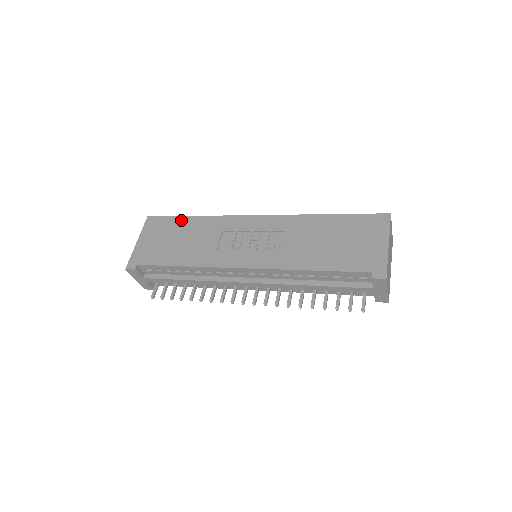
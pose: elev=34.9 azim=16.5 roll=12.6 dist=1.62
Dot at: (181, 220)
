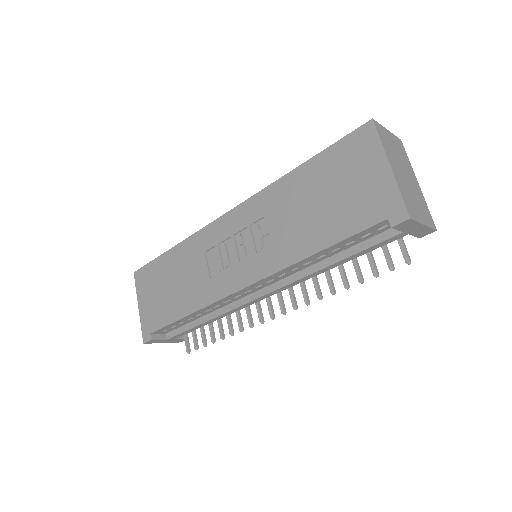
Dot at: (162, 260)
